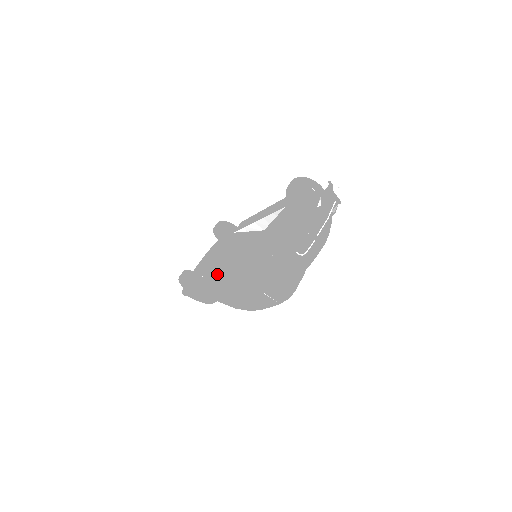
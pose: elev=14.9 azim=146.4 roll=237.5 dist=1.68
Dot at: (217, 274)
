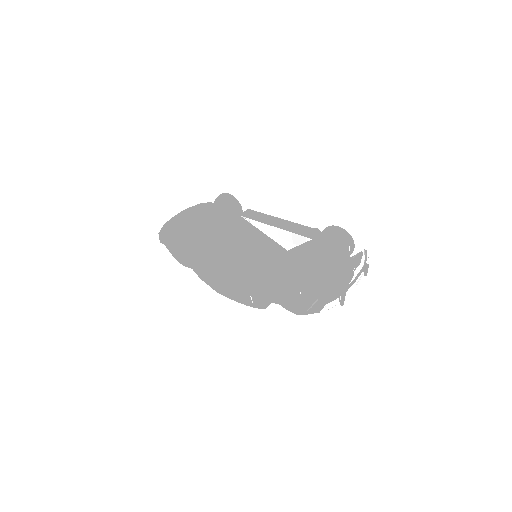
Dot at: (223, 259)
